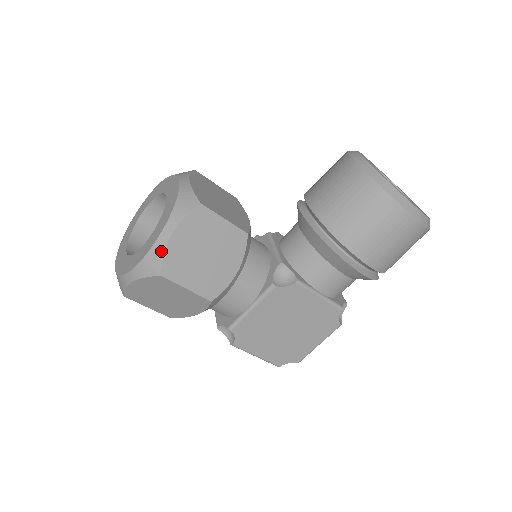
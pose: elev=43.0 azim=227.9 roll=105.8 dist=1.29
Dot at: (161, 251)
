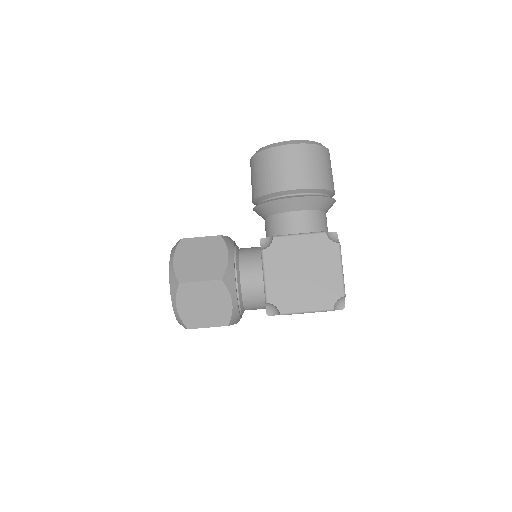
Dot at: (173, 273)
